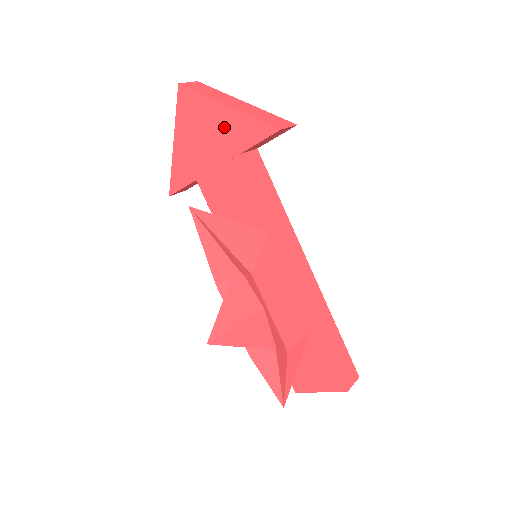
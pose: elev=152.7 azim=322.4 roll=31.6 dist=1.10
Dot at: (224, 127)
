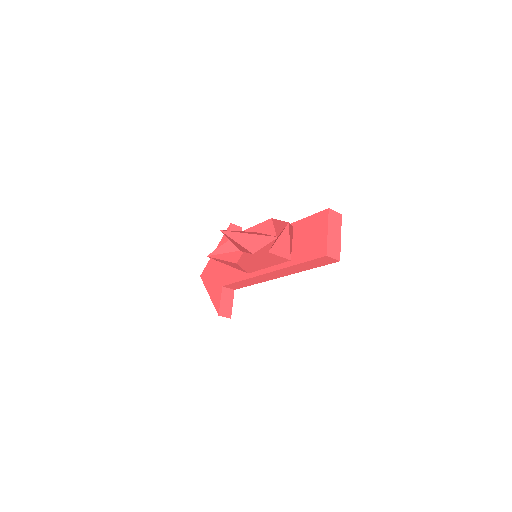
Dot at: occluded
